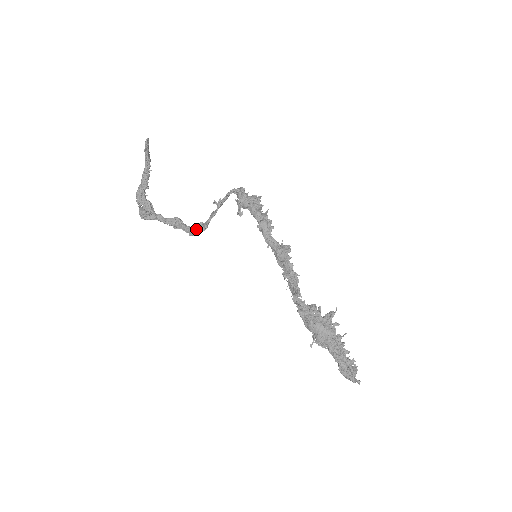
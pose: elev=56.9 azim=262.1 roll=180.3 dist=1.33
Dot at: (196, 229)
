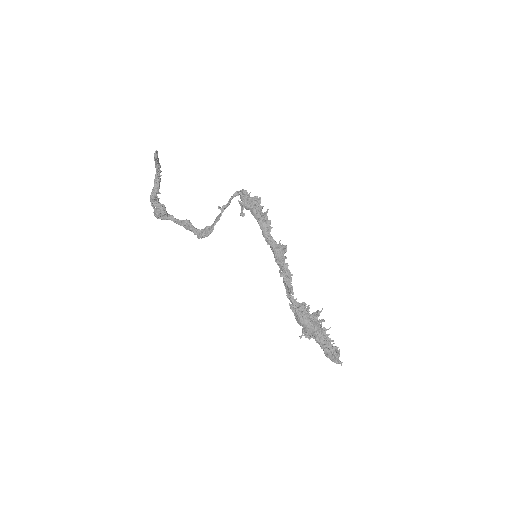
Dot at: (203, 233)
